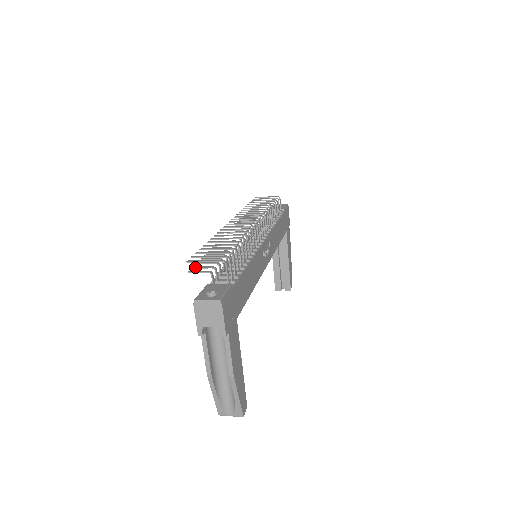
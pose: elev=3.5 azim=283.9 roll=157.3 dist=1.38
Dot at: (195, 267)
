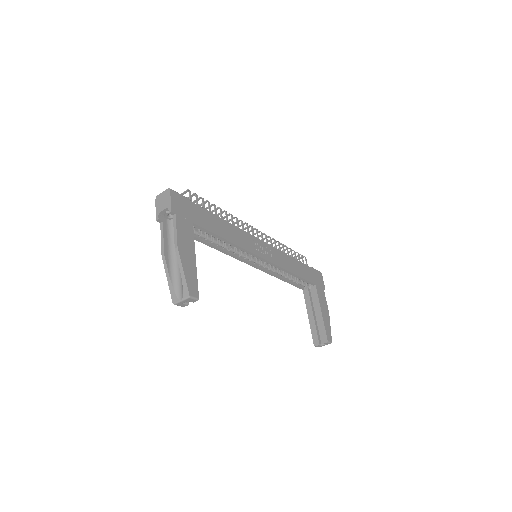
Dot at: occluded
